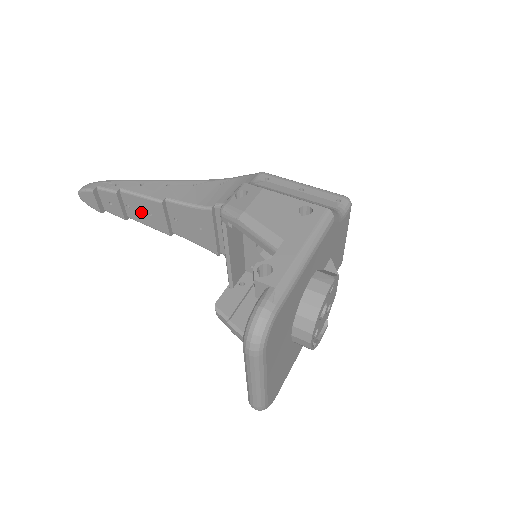
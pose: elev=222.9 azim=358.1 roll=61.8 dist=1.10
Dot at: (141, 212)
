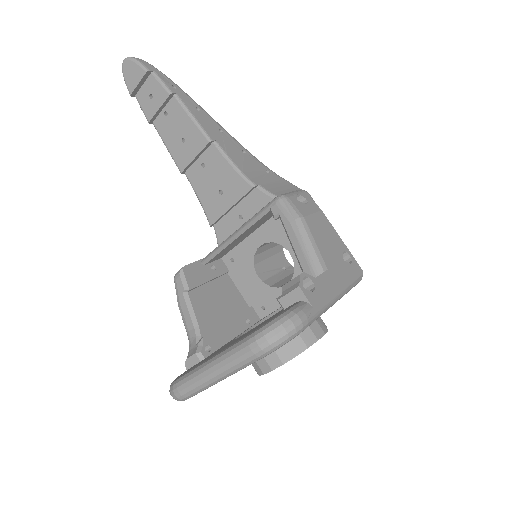
Dot at: (175, 130)
